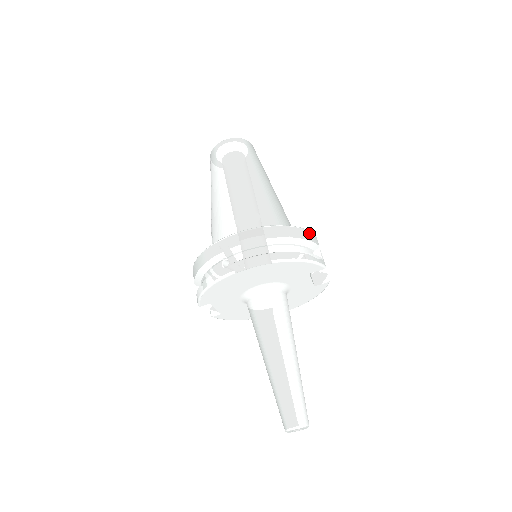
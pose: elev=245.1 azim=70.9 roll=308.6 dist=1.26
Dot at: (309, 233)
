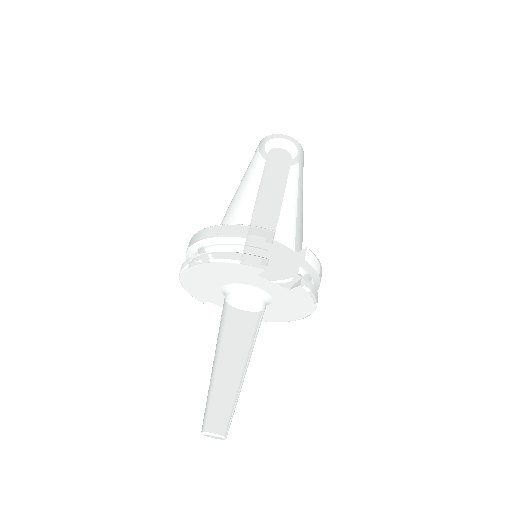
Dot at: (257, 230)
